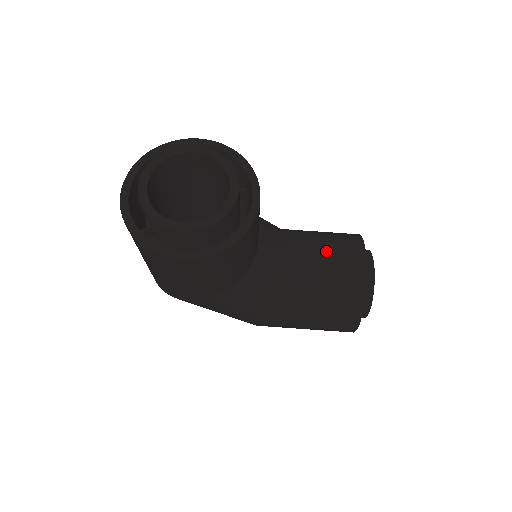
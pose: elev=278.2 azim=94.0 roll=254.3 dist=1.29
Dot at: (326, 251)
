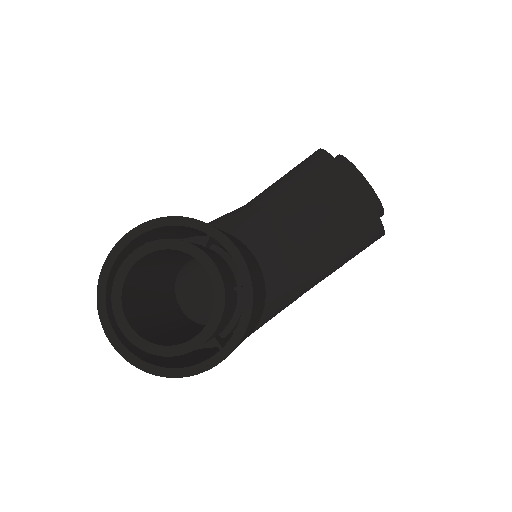
Dot at: (311, 199)
